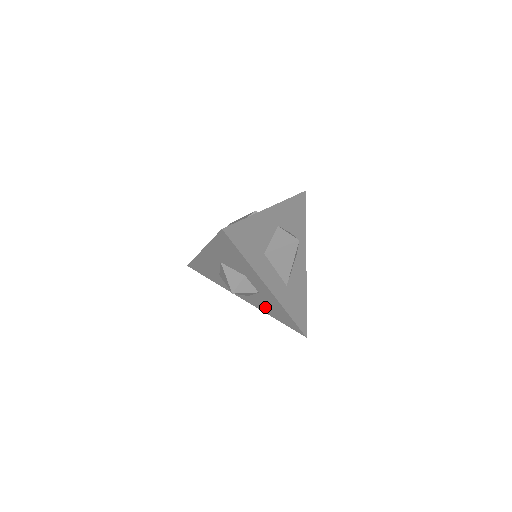
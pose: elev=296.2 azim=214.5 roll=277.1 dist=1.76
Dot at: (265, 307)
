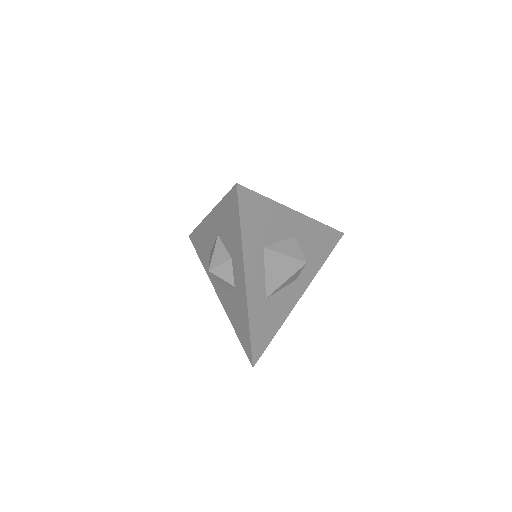
Dot at: (232, 311)
